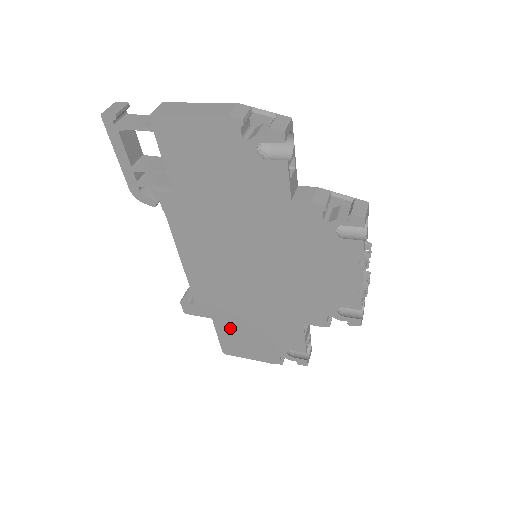
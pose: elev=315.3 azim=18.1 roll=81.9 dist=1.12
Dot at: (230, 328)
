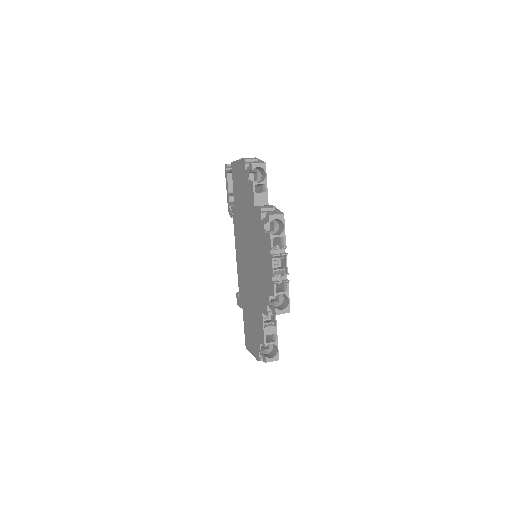
Dot at: (247, 319)
